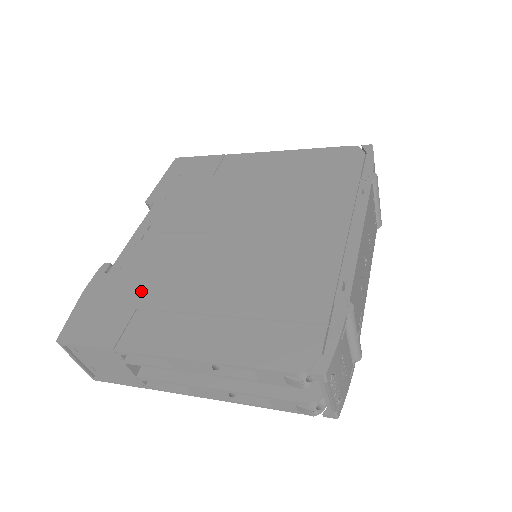
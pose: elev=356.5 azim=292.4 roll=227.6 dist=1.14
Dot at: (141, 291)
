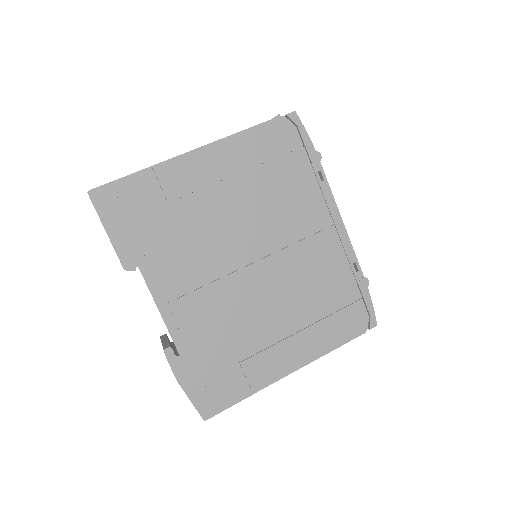
Dot at: (228, 350)
